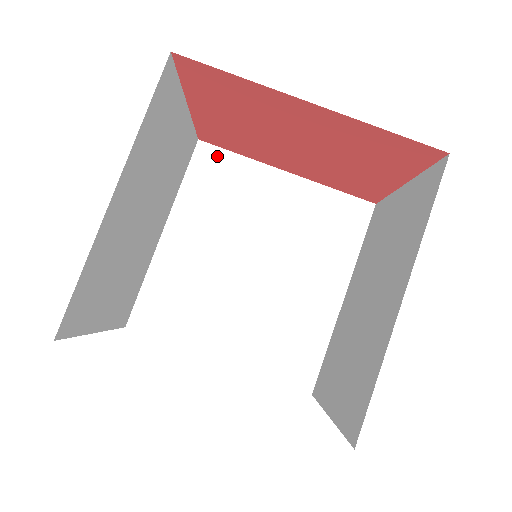
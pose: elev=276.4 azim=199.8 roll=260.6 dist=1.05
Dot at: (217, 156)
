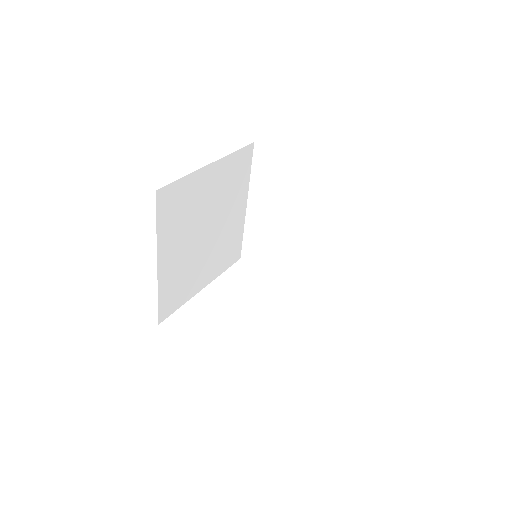
Dot at: (171, 191)
